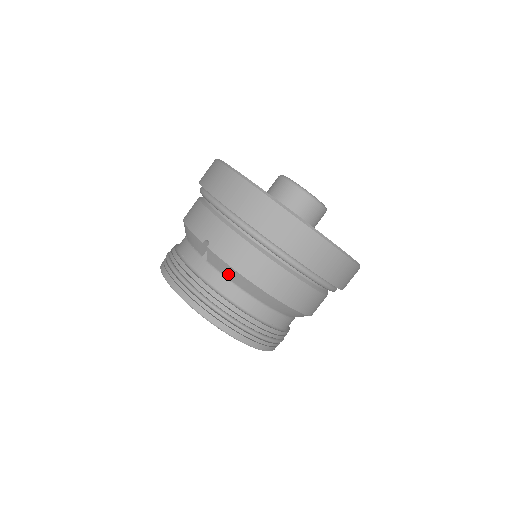
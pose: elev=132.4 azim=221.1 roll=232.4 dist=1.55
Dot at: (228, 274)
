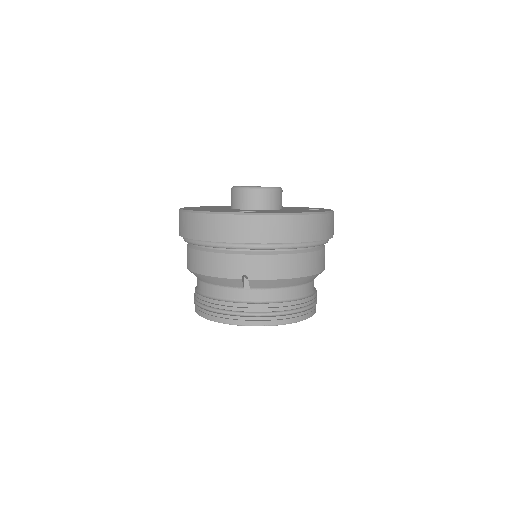
Dot at: (274, 285)
